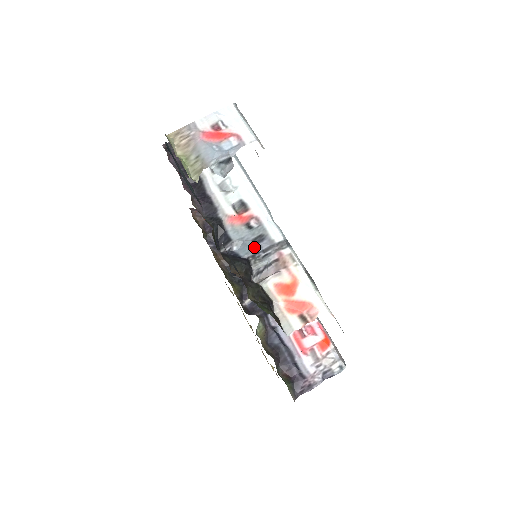
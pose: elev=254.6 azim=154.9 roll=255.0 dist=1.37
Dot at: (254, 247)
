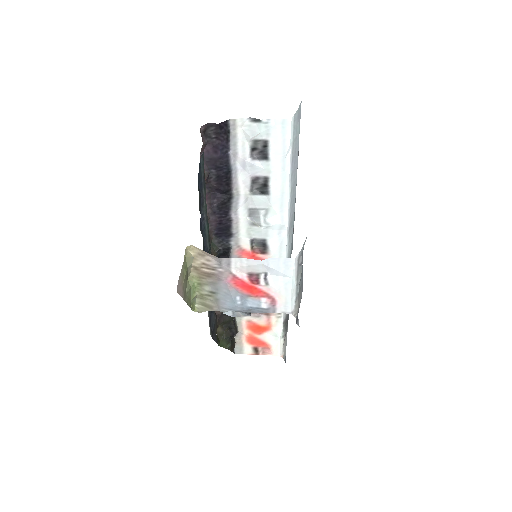
Dot at: occluded
